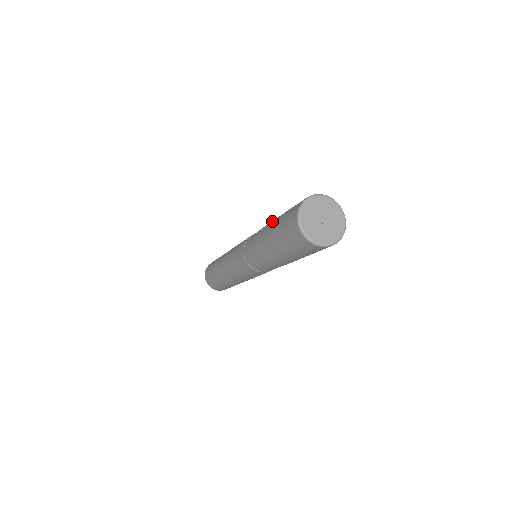
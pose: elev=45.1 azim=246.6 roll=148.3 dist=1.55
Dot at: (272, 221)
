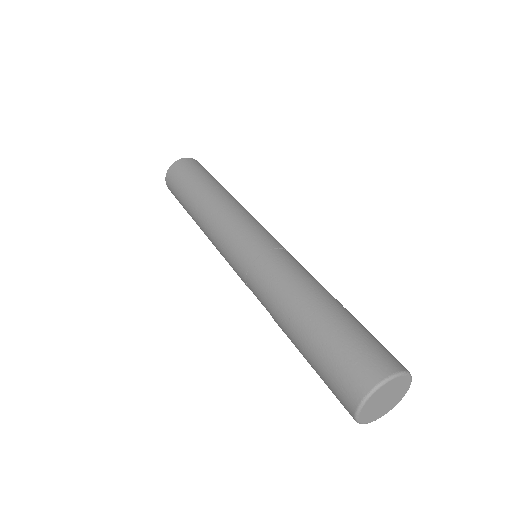
Dot at: (307, 312)
